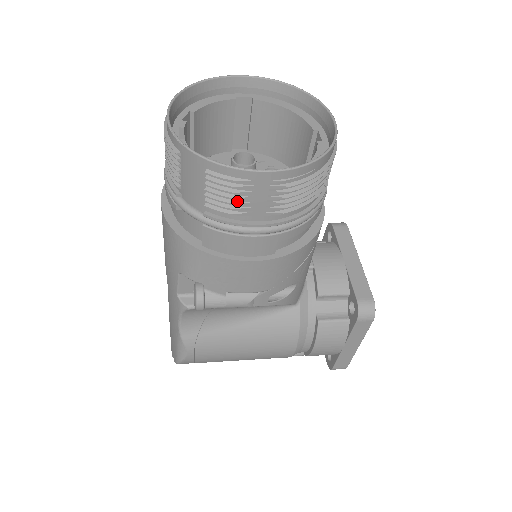
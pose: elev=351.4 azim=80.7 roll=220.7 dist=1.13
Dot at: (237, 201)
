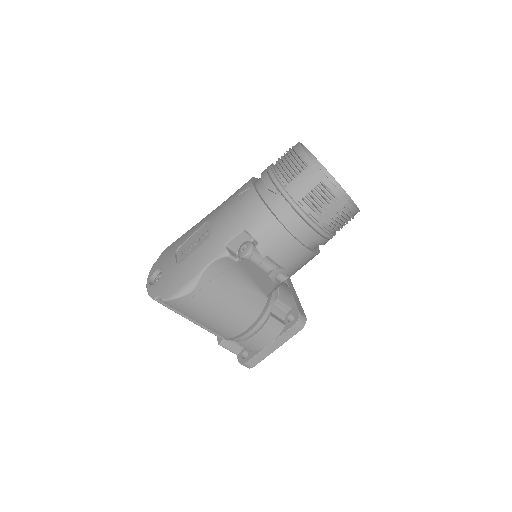
Dot at: (322, 205)
